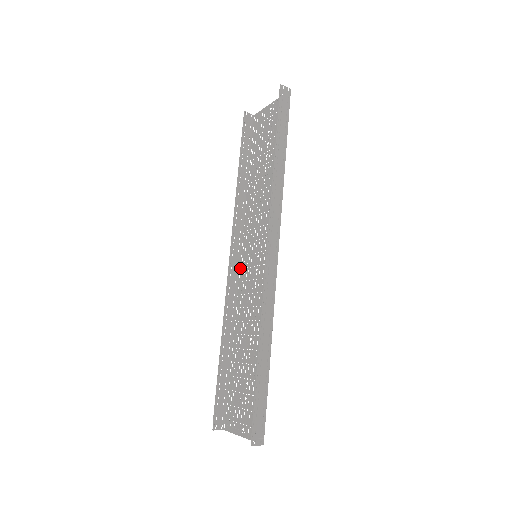
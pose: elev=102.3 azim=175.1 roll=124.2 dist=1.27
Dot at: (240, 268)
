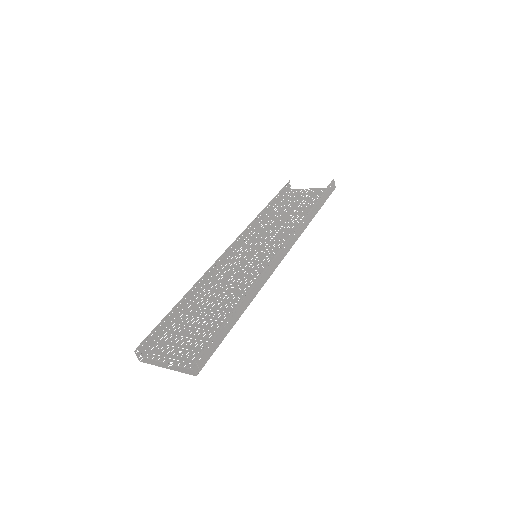
Dot at: (230, 260)
